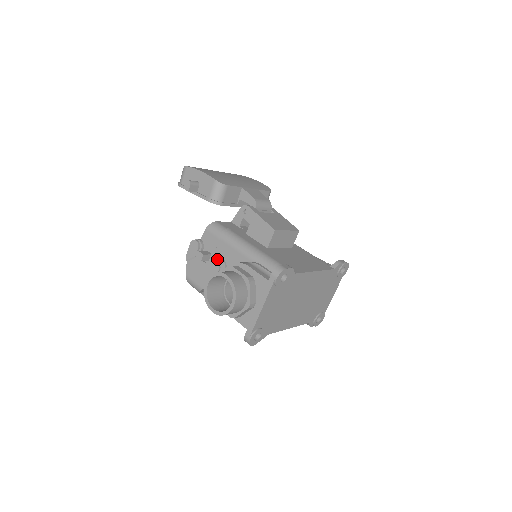
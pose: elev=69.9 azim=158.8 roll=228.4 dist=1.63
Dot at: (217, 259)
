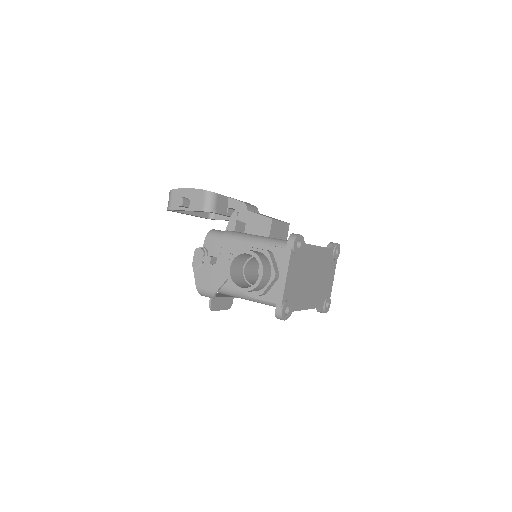
Dot at: (226, 256)
